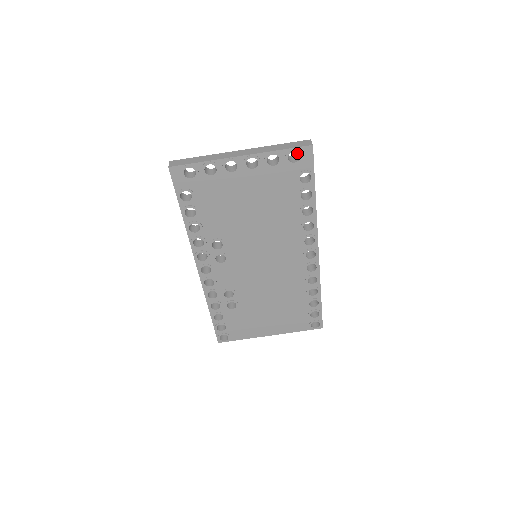
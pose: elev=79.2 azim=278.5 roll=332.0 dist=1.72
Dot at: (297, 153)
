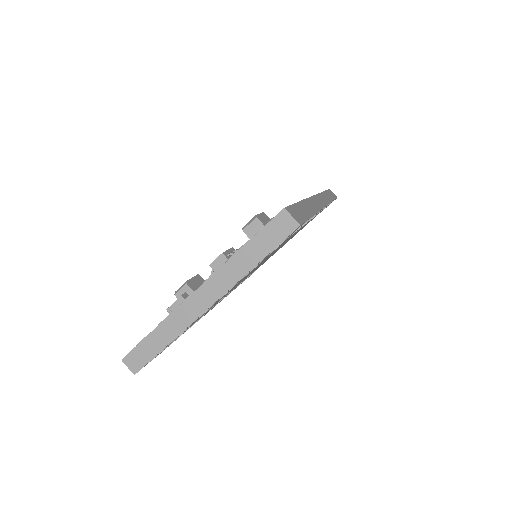
Dot at: occluded
